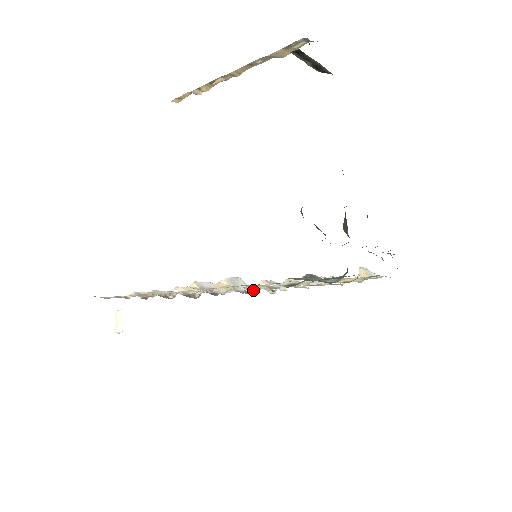
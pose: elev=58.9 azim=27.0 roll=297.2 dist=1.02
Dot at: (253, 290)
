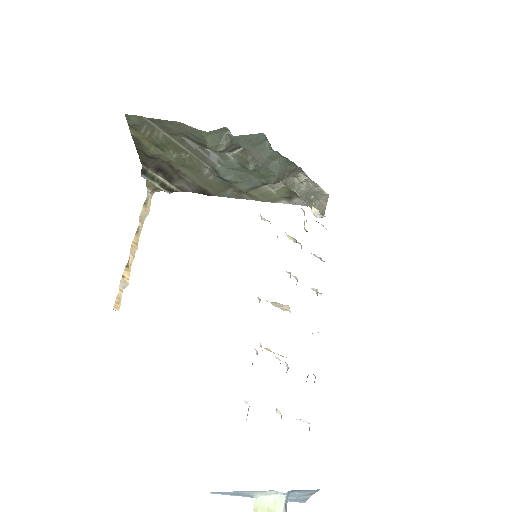
Dot at: occluded
